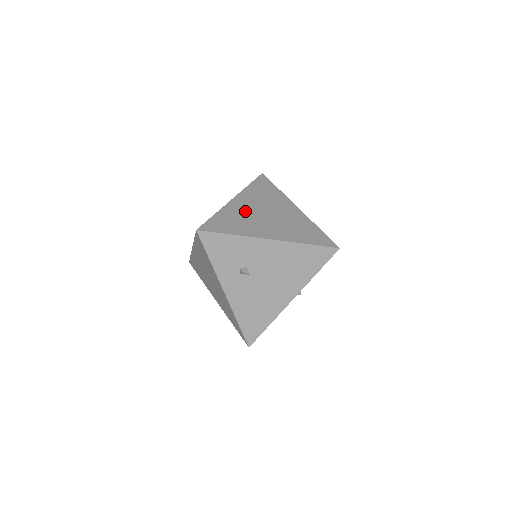
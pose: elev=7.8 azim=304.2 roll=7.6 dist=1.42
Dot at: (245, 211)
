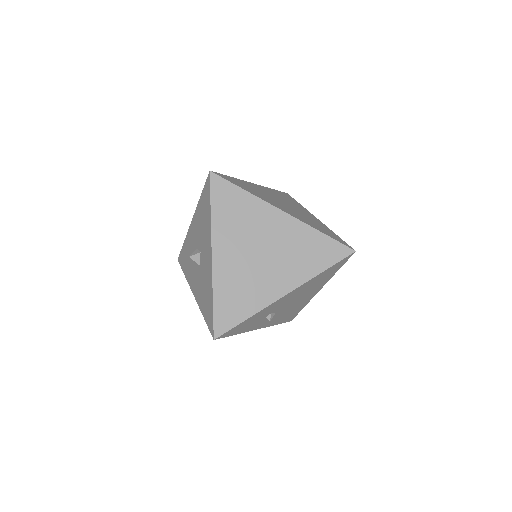
Dot at: (237, 268)
